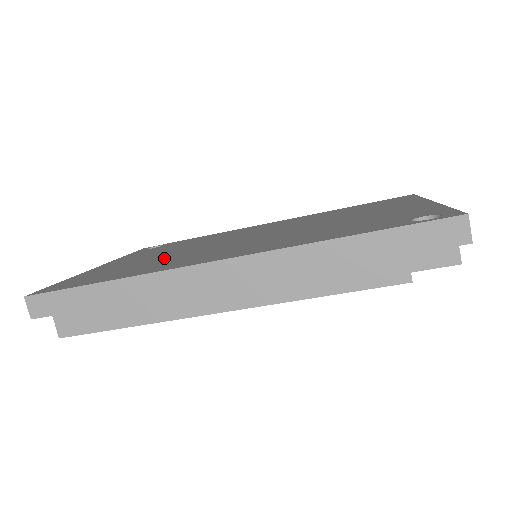
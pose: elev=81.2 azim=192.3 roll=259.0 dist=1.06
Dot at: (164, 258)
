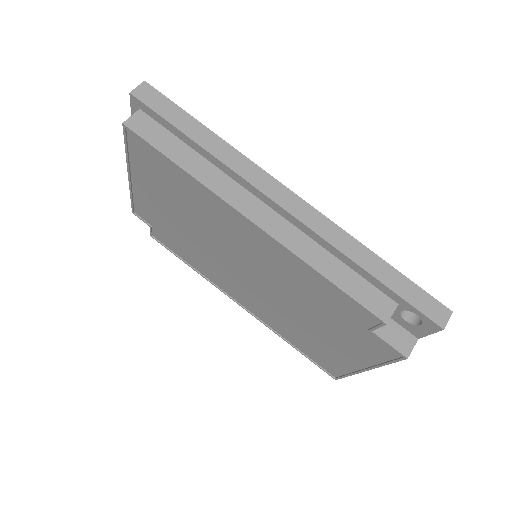
Dot at: occluded
